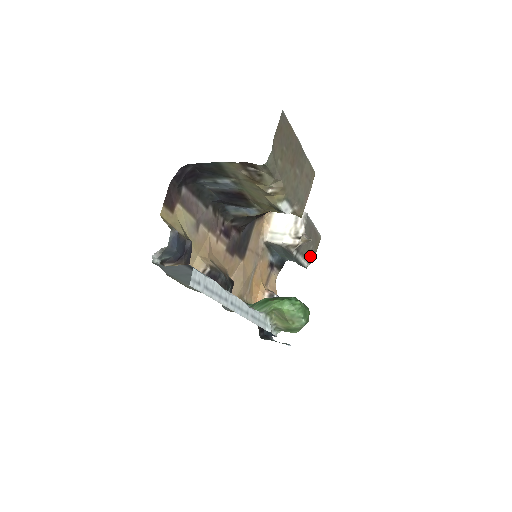
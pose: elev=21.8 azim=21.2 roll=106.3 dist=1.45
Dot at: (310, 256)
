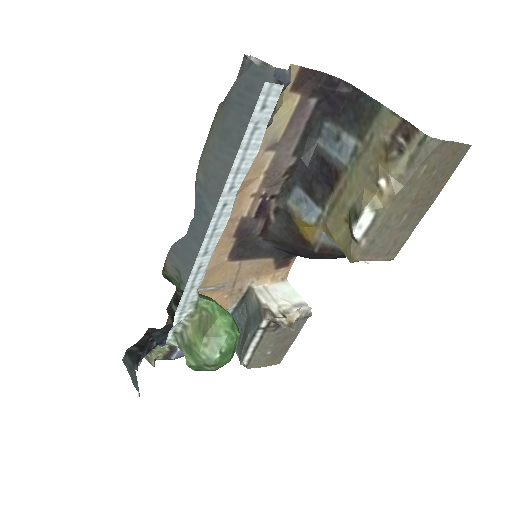
Dot at: (257, 358)
